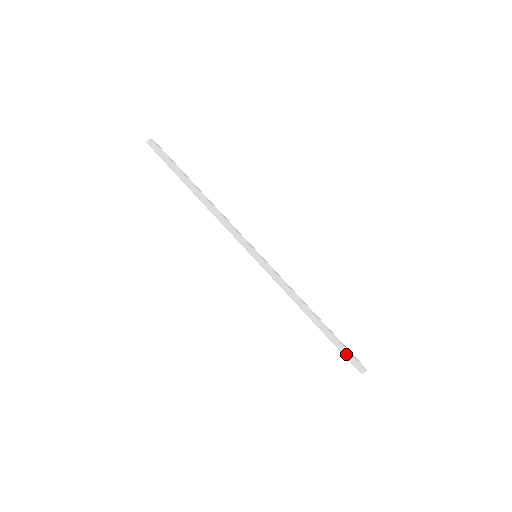
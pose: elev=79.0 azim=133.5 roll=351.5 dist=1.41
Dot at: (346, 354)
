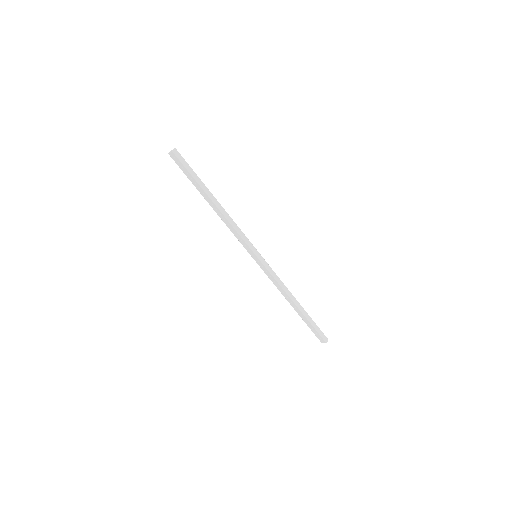
Dot at: (317, 329)
